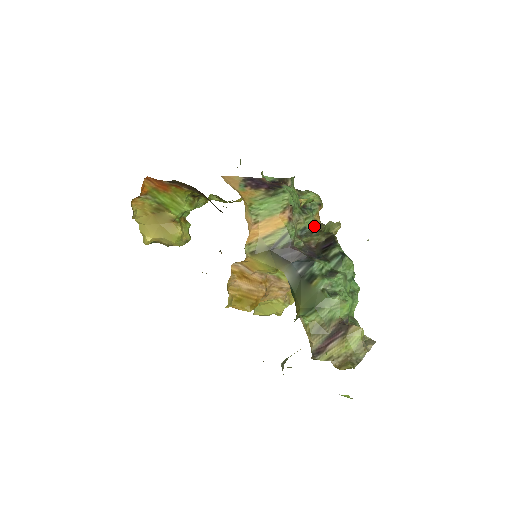
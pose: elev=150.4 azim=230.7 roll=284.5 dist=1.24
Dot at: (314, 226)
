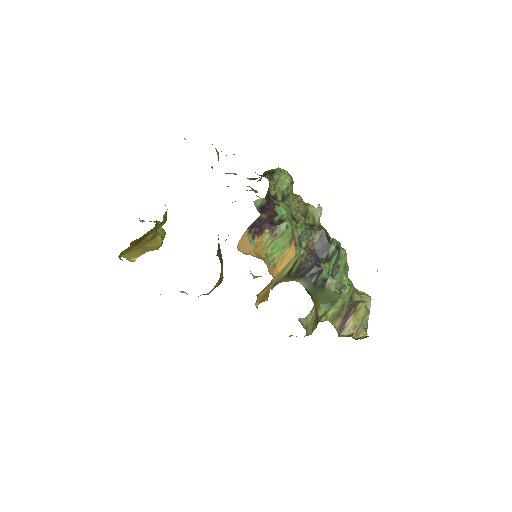
Dot at: (297, 213)
